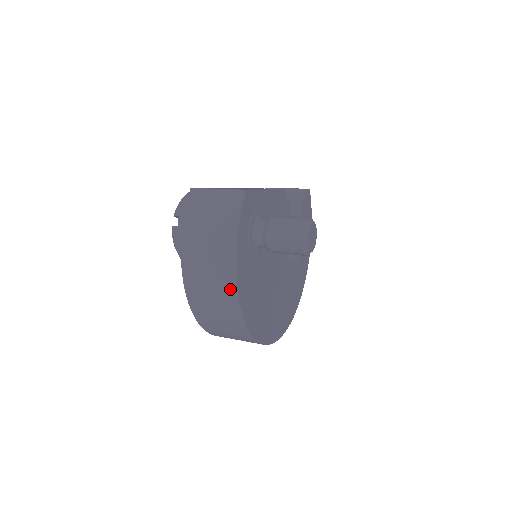
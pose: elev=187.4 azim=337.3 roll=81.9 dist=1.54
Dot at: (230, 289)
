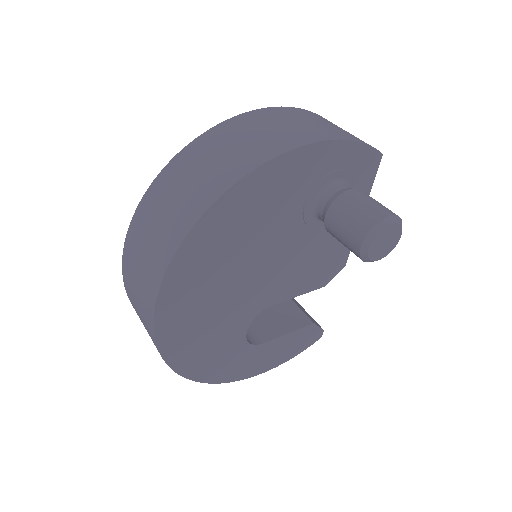
Dot at: (278, 147)
